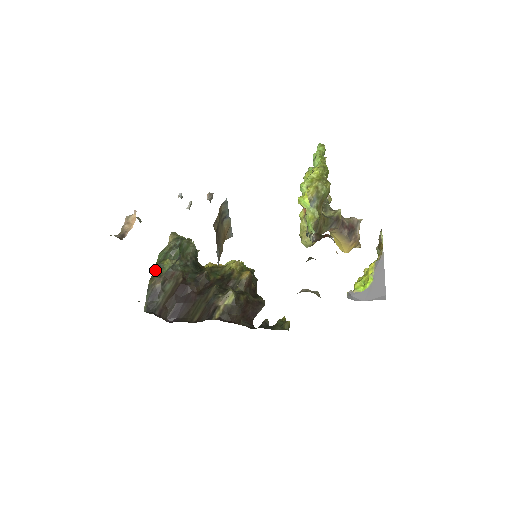
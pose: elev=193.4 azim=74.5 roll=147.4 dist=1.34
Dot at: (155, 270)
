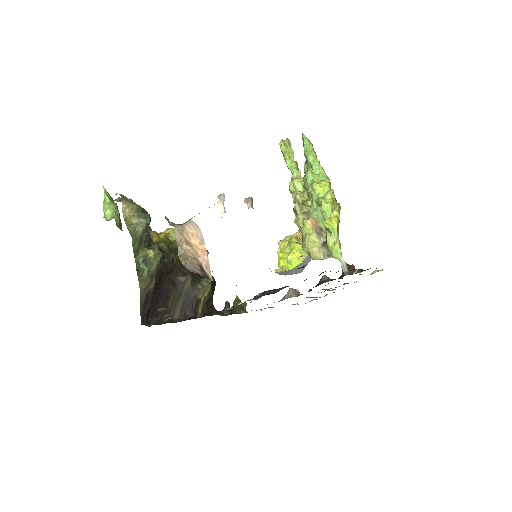
Dot at: (139, 266)
